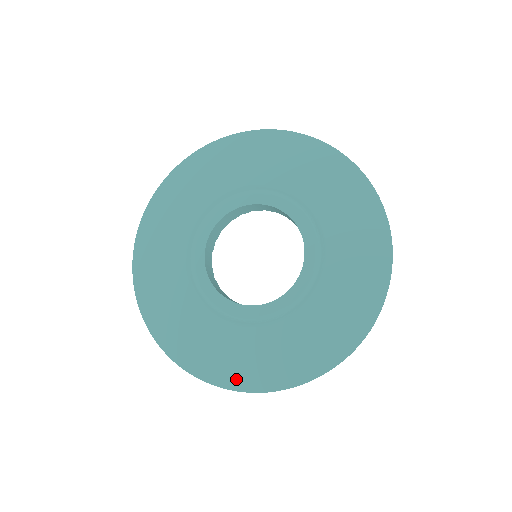
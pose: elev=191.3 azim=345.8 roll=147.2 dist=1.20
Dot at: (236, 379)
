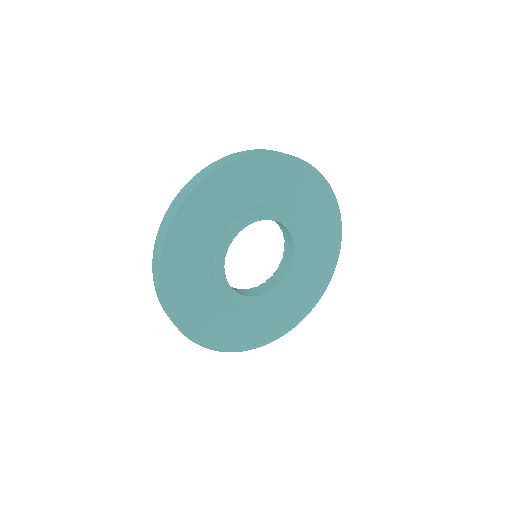
Dot at: (271, 336)
